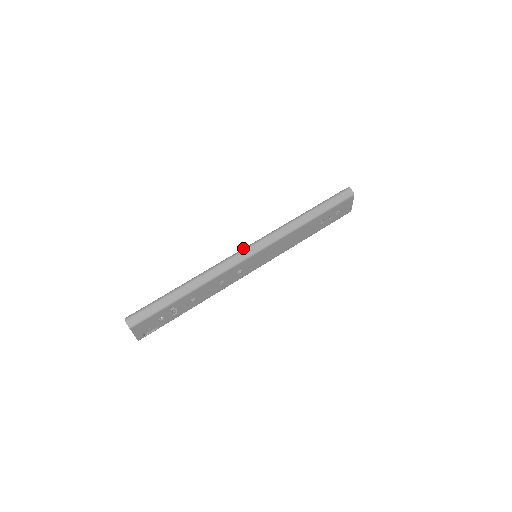
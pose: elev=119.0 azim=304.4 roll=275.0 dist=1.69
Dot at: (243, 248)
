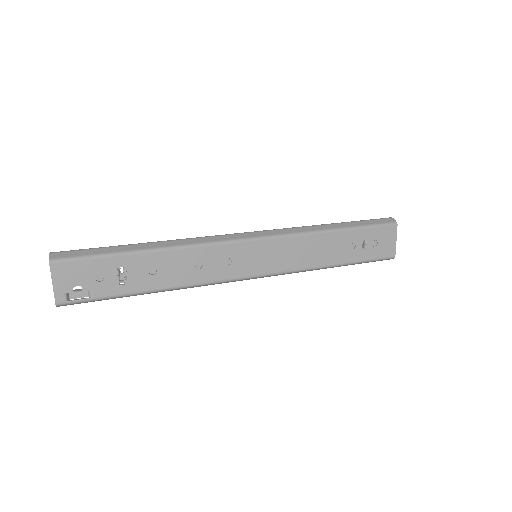
Dot at: (239, 233)
